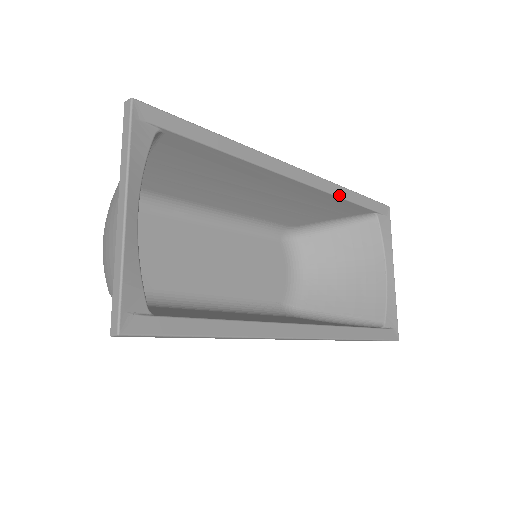
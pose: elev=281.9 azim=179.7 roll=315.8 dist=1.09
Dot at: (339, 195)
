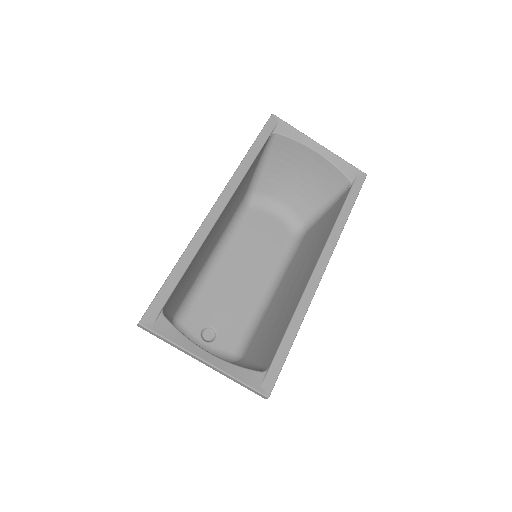
Dot at: (247, 169)
